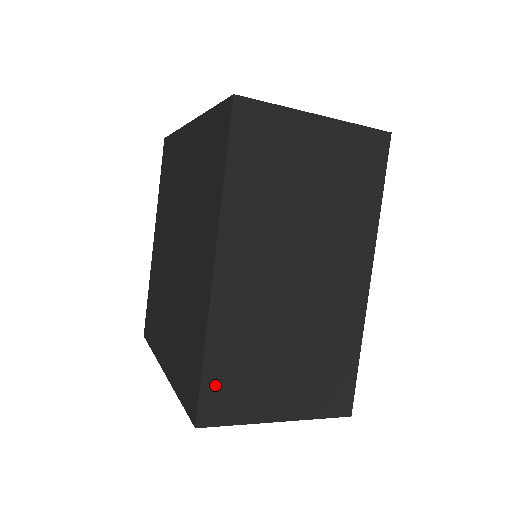
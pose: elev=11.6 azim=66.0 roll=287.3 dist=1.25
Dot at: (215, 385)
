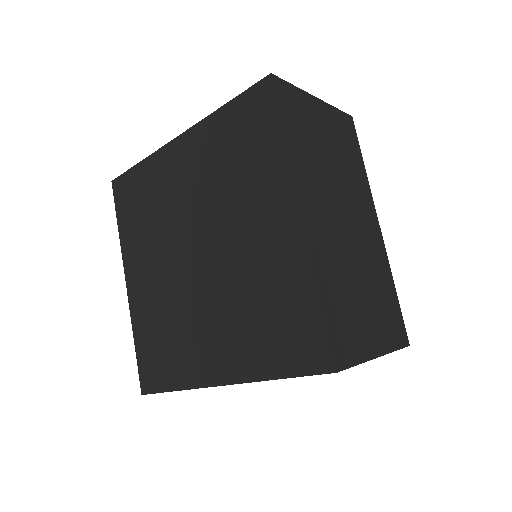
Dot at: (335, 326)
